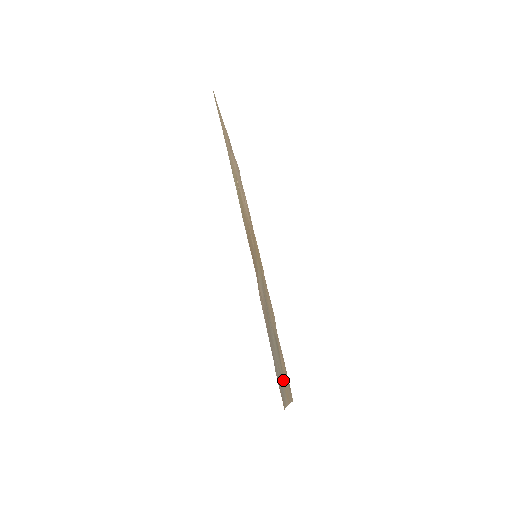
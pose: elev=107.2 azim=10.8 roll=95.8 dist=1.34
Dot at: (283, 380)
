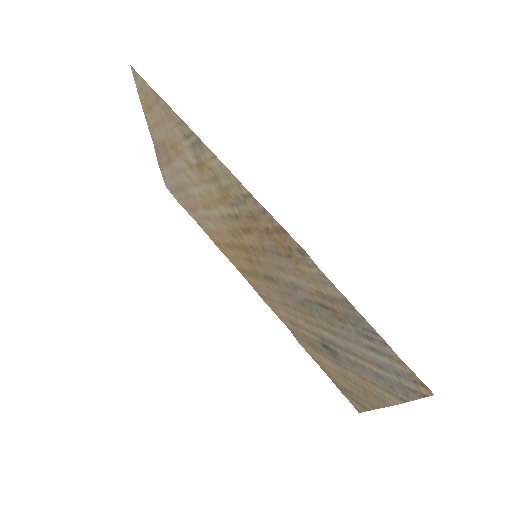
Dot at: (362, 383)
